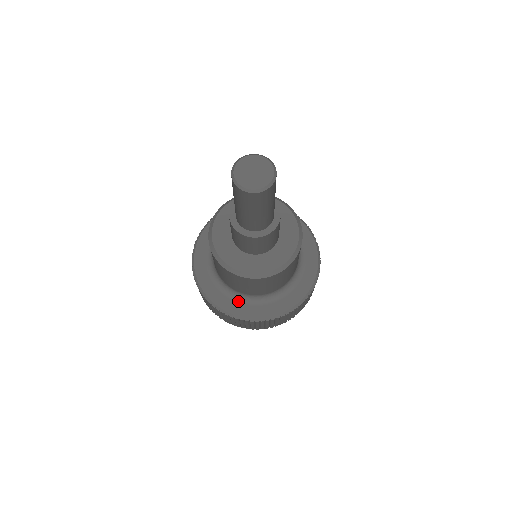
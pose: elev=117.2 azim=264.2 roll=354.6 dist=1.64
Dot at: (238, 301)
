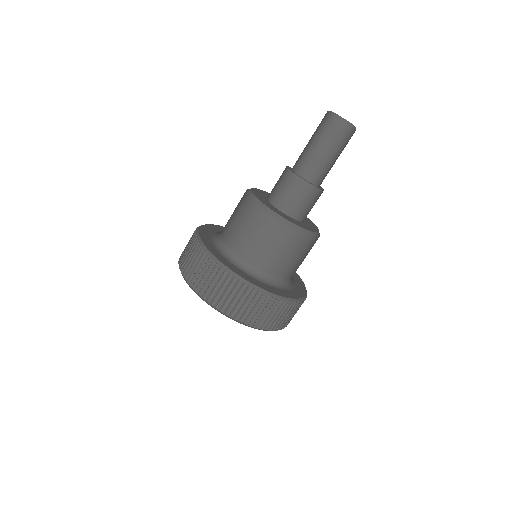
Dot at: (220, 252)
